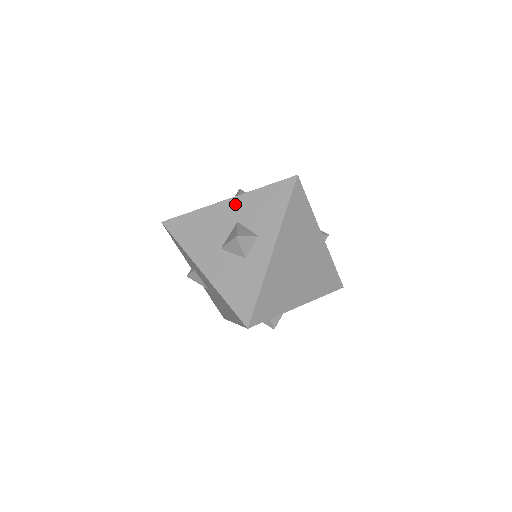
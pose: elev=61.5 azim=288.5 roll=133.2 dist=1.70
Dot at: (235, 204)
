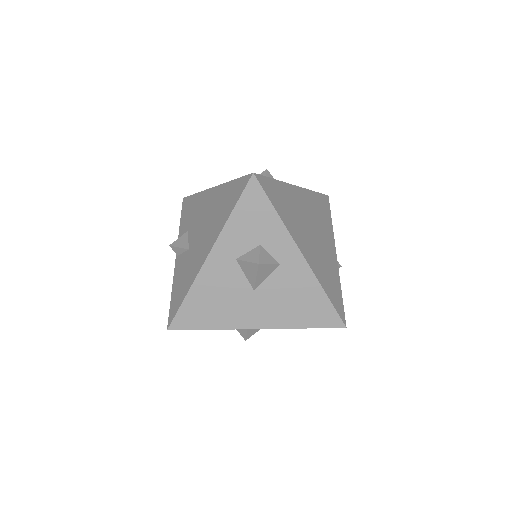
Dot at: occluded
